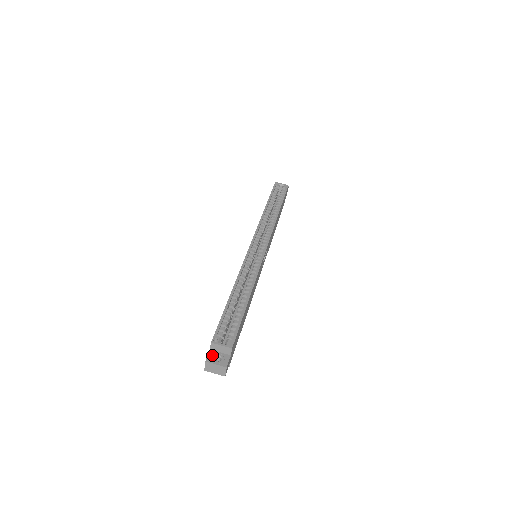
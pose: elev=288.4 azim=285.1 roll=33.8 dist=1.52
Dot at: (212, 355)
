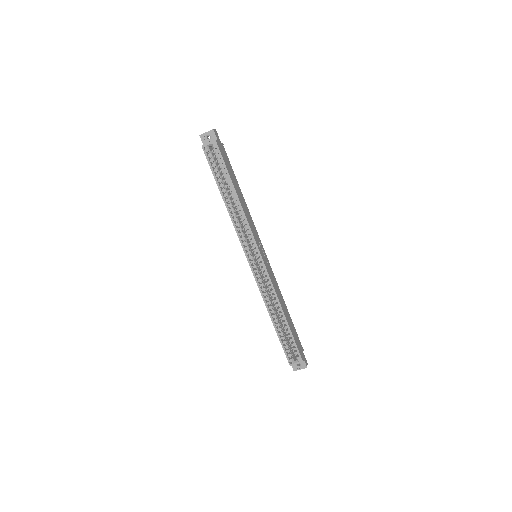
Dot at: (294, 366)
